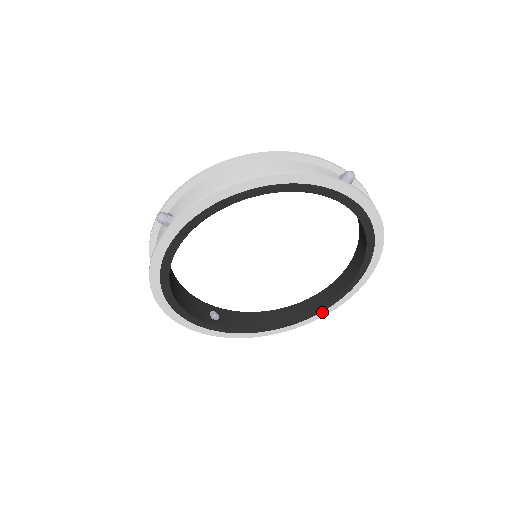
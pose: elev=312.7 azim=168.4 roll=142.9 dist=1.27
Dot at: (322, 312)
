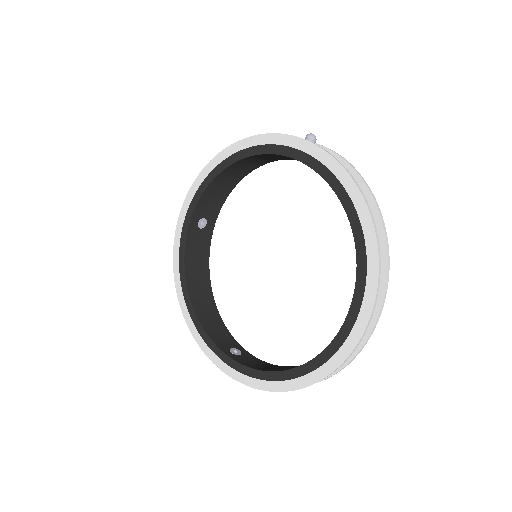
Dot at: (337, 353)
